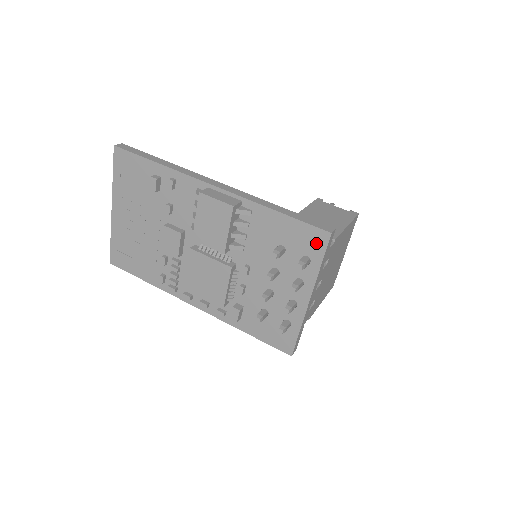
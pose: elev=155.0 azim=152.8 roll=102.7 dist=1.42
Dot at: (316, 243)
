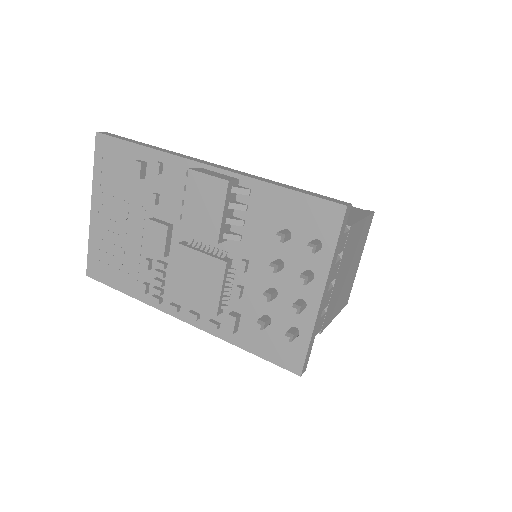
Dot at: (328, 221)
